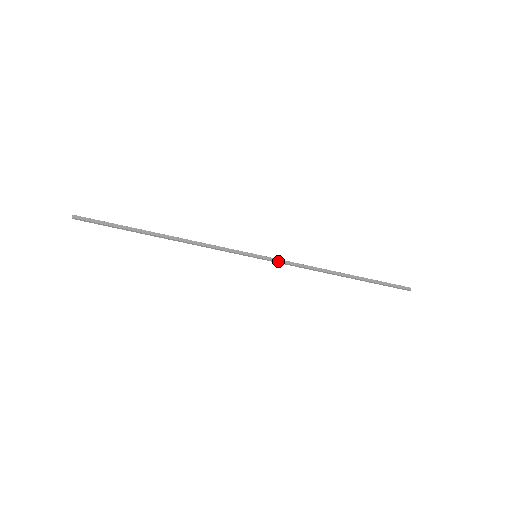
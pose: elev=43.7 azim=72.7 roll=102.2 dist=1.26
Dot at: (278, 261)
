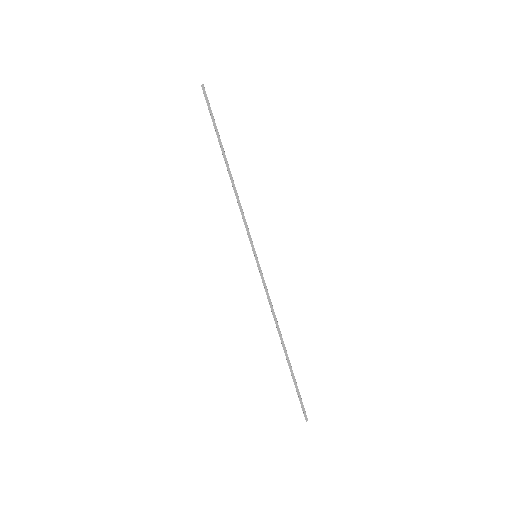
Dot at: occluded
